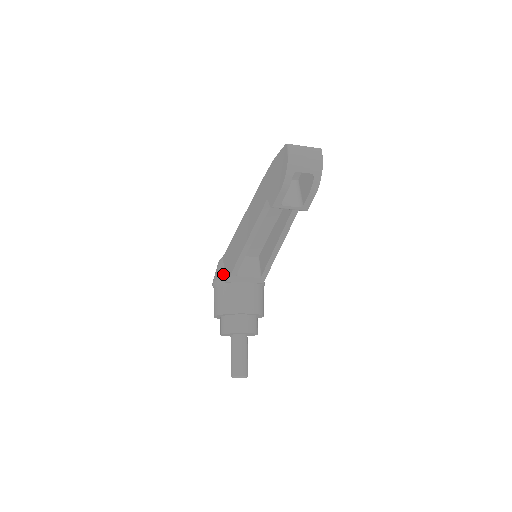
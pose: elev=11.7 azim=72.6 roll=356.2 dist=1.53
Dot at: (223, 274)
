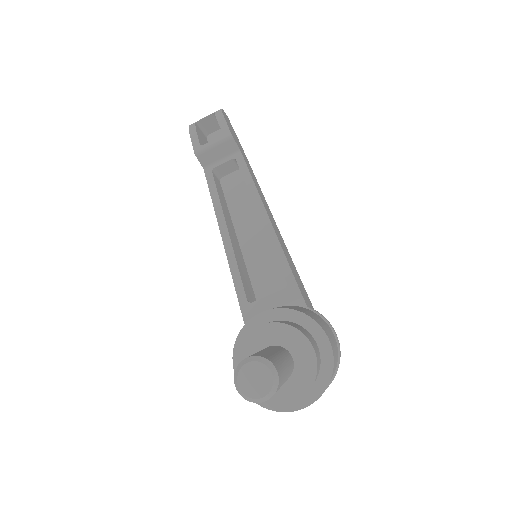
Dot at: occluded
